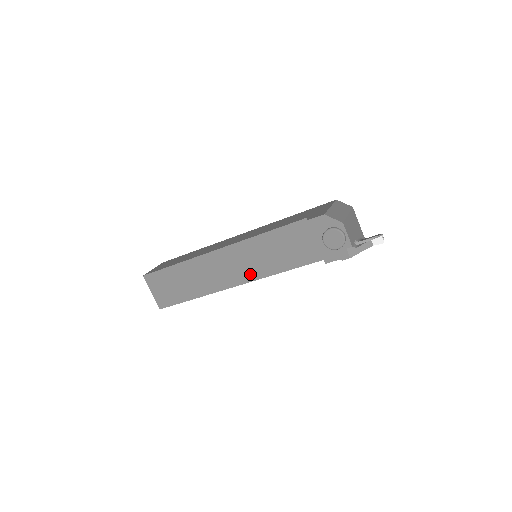
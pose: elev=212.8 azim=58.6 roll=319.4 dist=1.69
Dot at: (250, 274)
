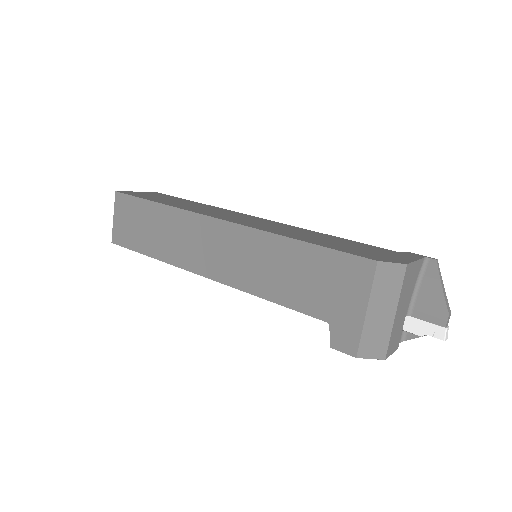
Dot at: occluded
